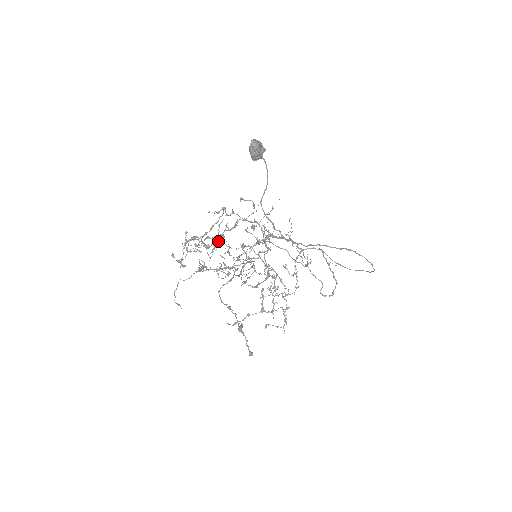
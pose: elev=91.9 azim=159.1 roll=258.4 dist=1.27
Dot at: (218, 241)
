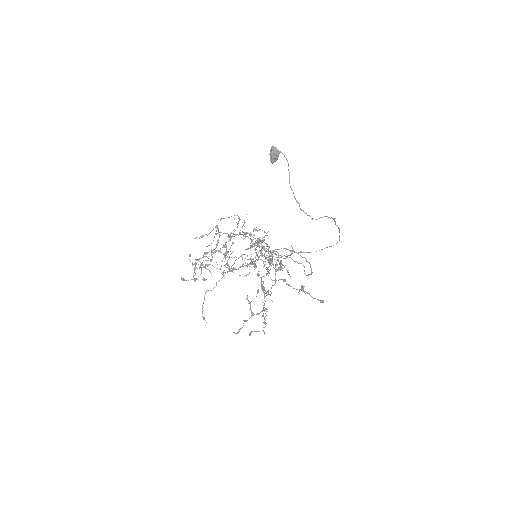
Dot at: (210, 260)
